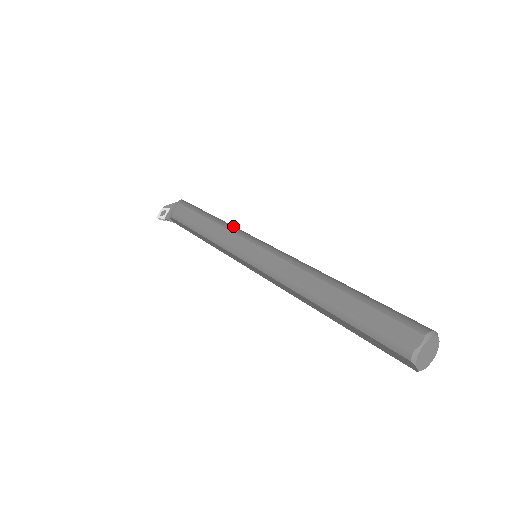
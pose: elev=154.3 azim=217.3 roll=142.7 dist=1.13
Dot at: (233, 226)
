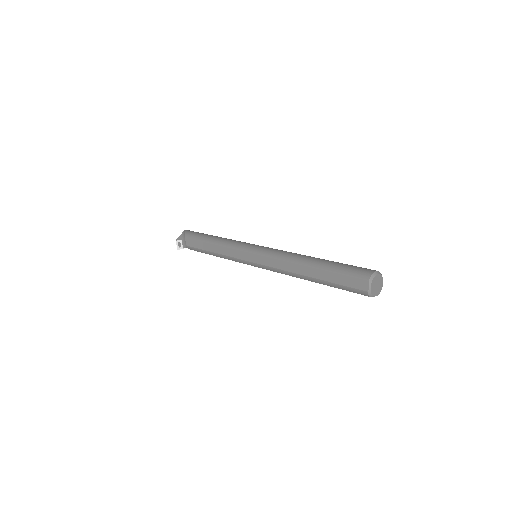
Dot at: (230, 242)
